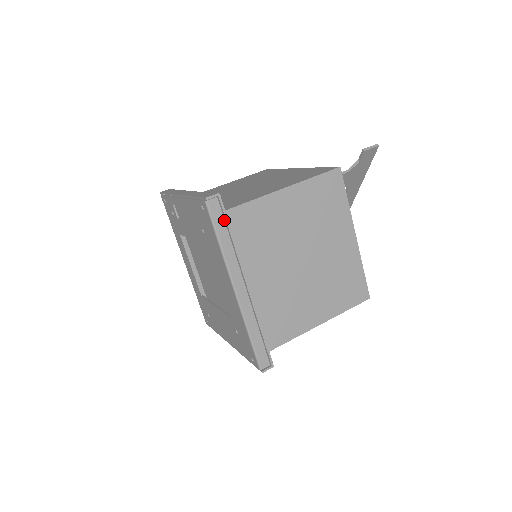
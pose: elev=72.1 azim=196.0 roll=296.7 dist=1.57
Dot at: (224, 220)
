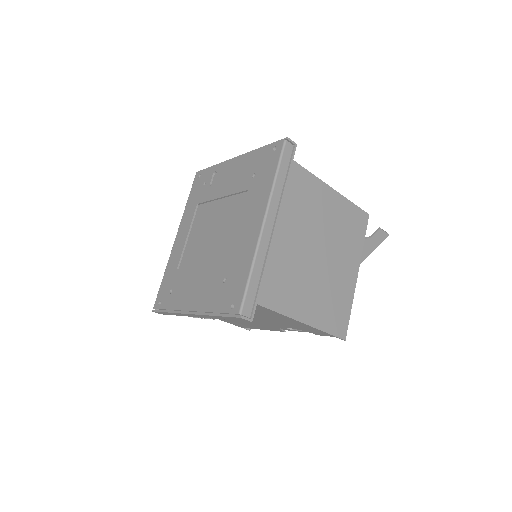
Dot at: (288, 164)
